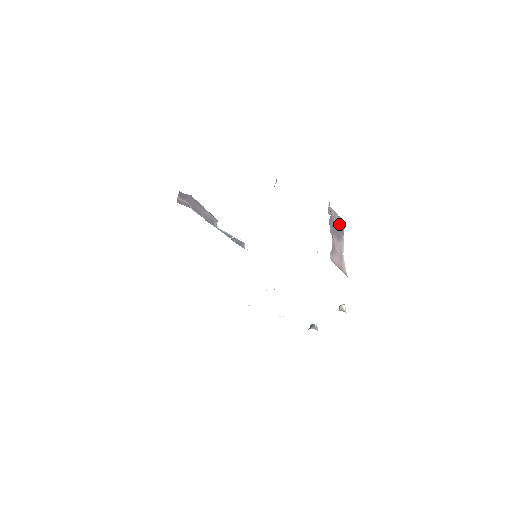
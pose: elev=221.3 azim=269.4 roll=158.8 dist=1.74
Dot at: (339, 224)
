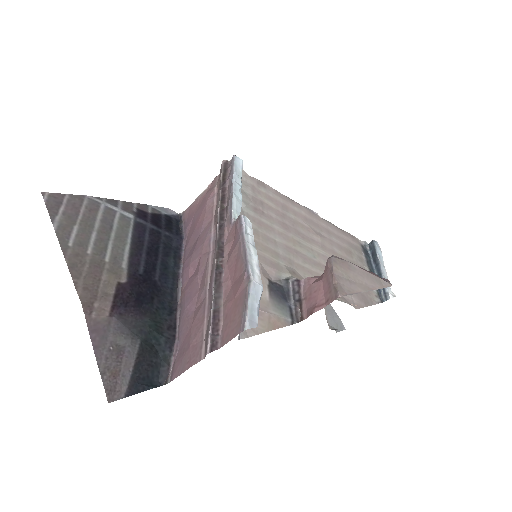
Dot at: occluded
